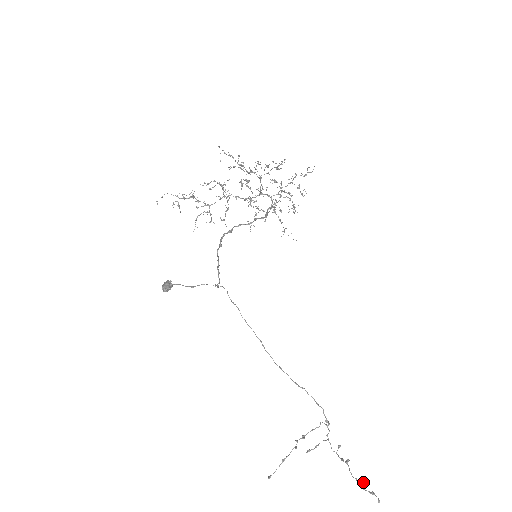
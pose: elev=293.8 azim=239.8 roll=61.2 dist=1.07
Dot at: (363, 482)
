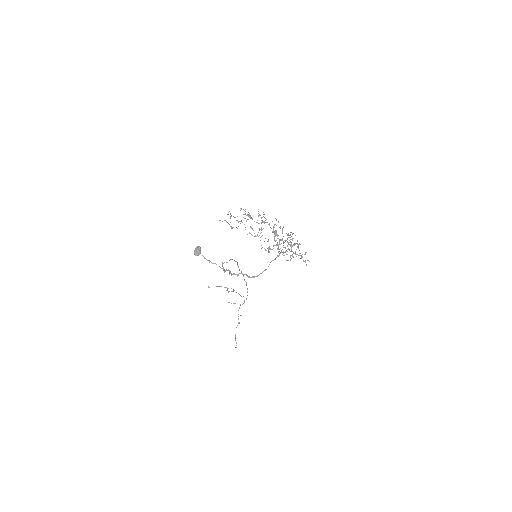
Dot at: (235, 340)
